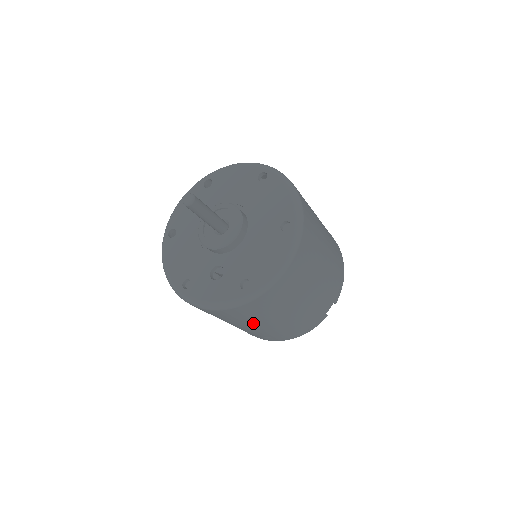
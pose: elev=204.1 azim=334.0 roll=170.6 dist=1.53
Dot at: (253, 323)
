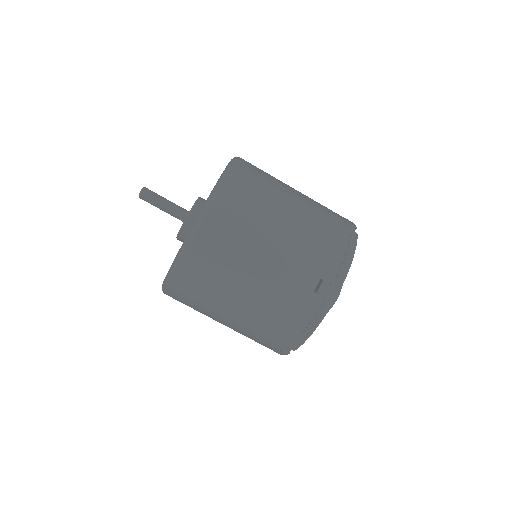
Dot at: (264, 237)
